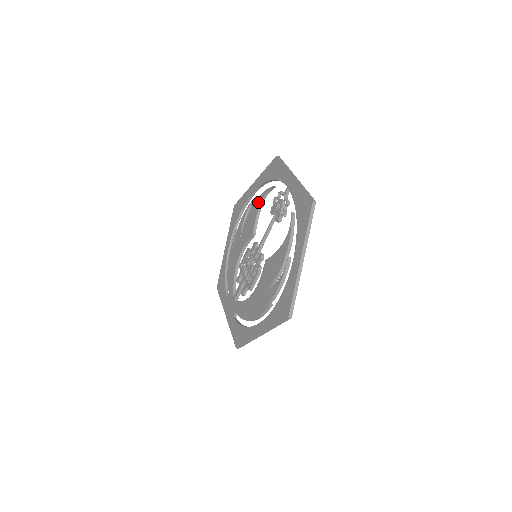
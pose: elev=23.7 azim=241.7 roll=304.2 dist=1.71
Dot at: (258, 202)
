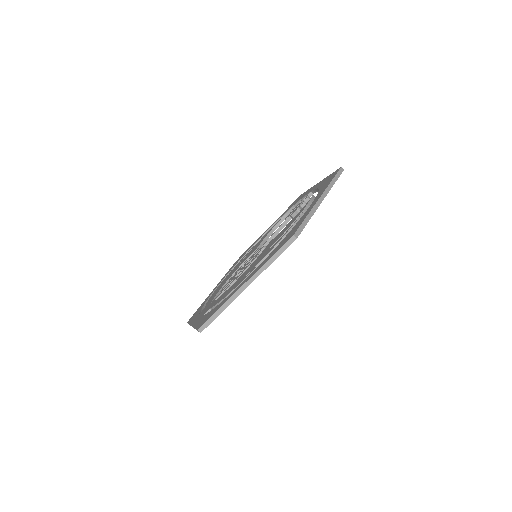
Dot at: (270, 229)
